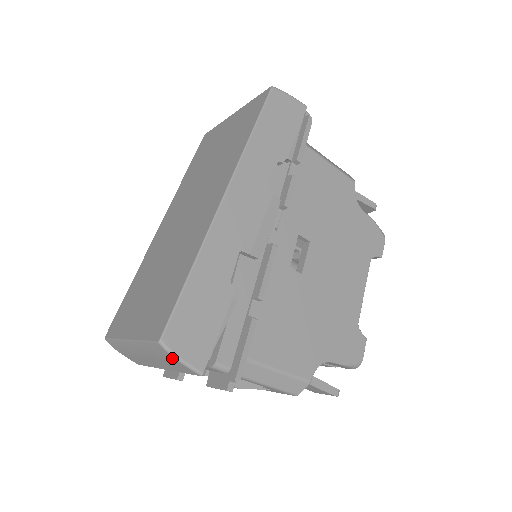
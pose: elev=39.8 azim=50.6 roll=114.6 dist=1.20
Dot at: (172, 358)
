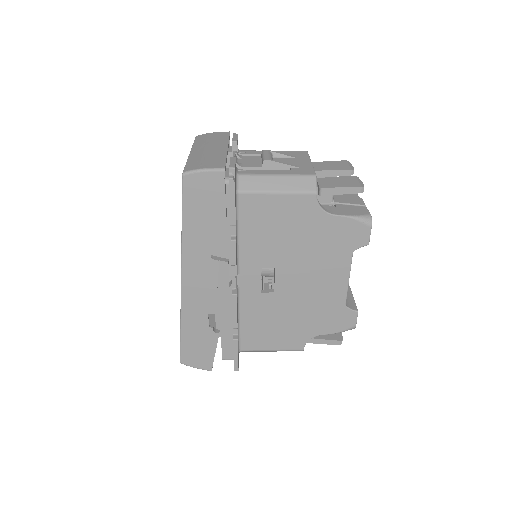
Dot at: occluded
